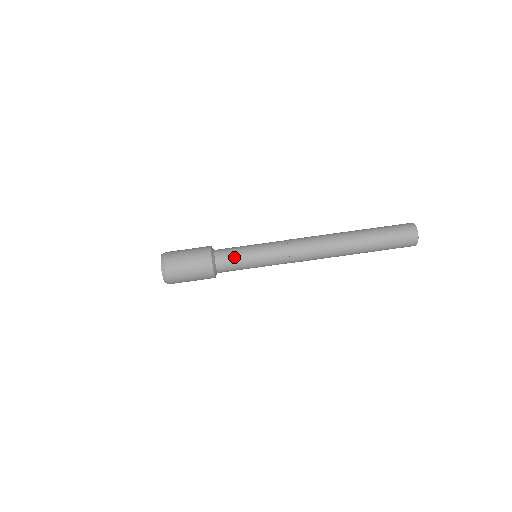
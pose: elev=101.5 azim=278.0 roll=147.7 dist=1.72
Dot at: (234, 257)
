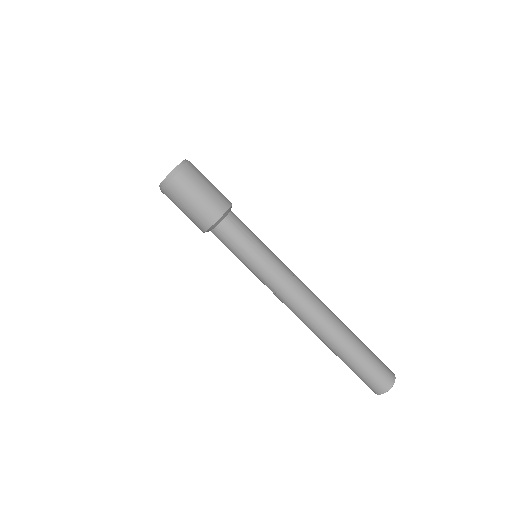
Dot at: (240, 236)
